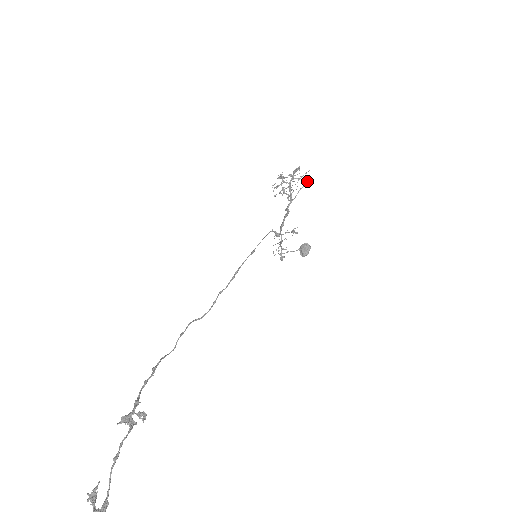
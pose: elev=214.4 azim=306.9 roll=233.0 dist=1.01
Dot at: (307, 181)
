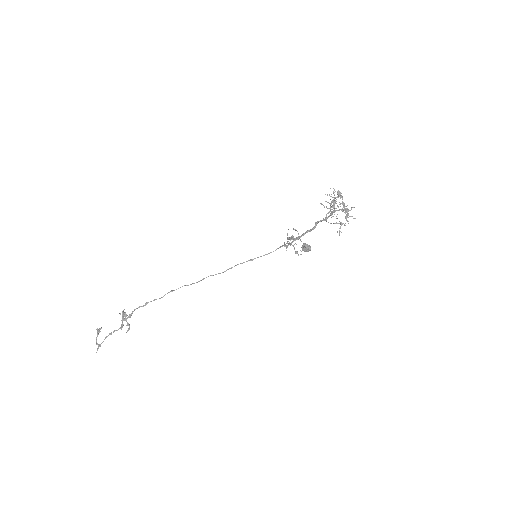
Dot at: (339, 232)
